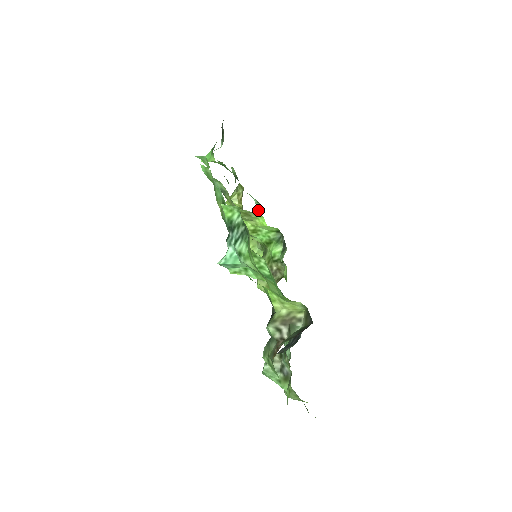
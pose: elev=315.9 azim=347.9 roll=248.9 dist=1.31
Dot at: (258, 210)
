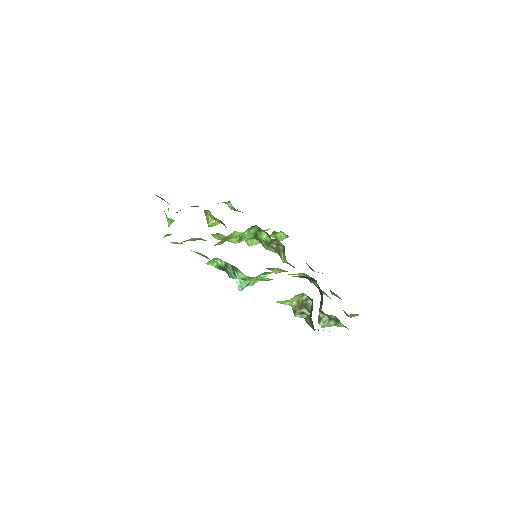
Dot at: (231, 206)
